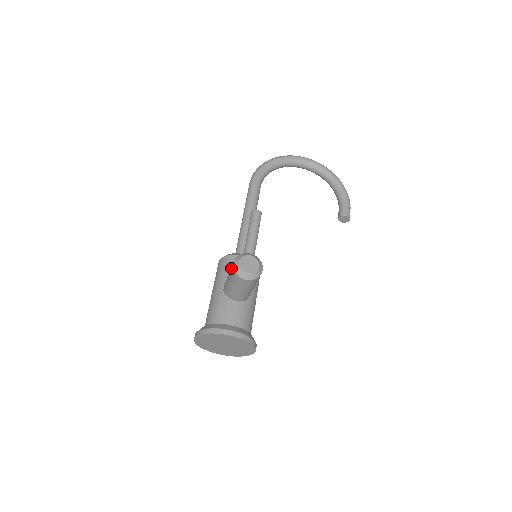
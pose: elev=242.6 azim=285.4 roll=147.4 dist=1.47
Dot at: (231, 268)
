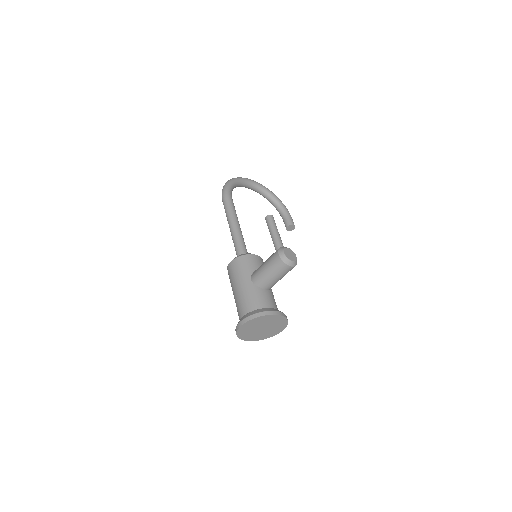
Dot at: (274, 259)
